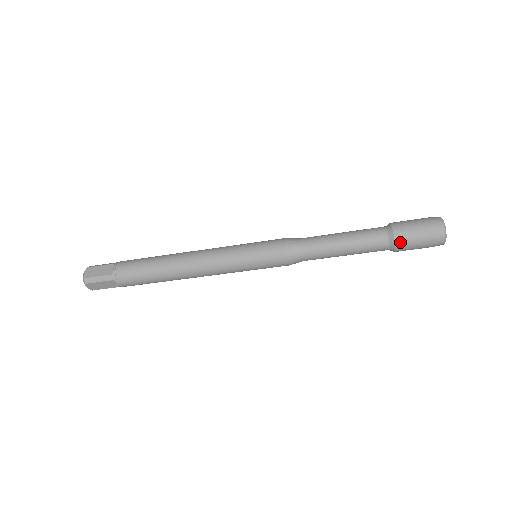
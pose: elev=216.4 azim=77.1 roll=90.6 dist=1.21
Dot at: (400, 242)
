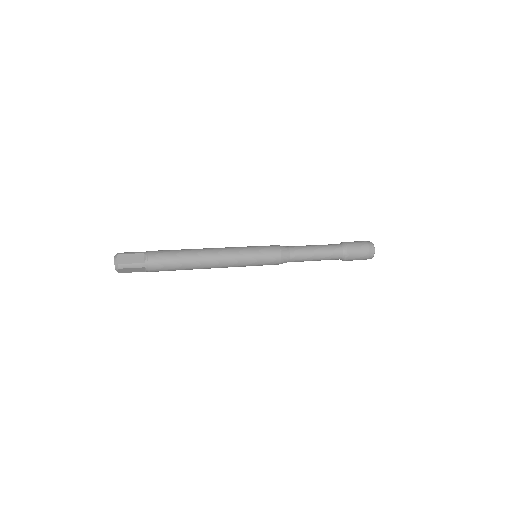
Dot at: occluded
